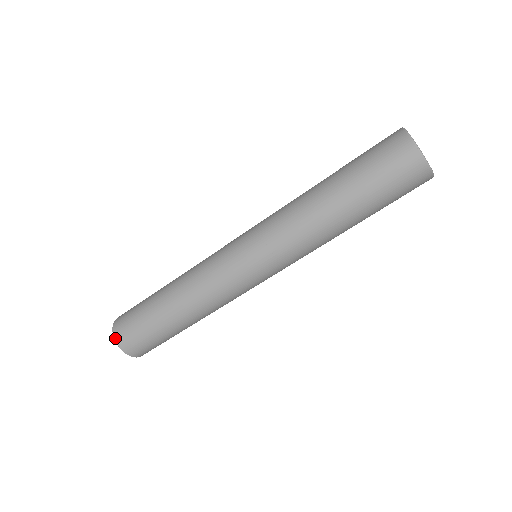
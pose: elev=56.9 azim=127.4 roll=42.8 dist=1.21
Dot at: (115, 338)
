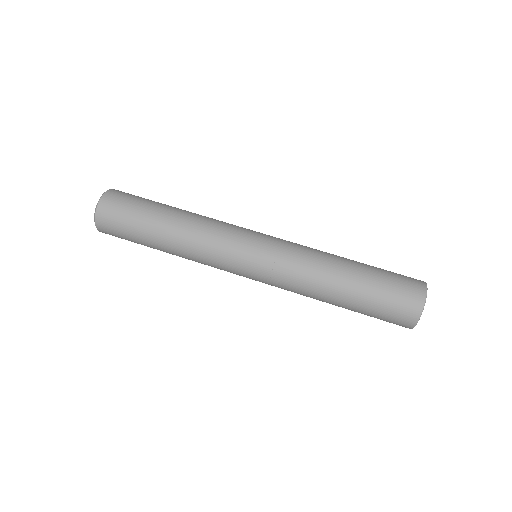
Dot at: (108, 191)
